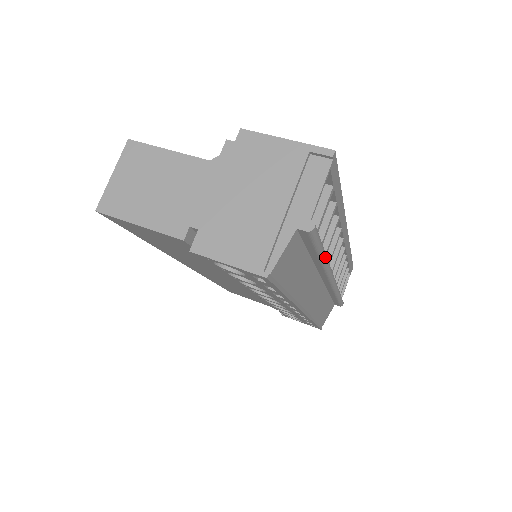
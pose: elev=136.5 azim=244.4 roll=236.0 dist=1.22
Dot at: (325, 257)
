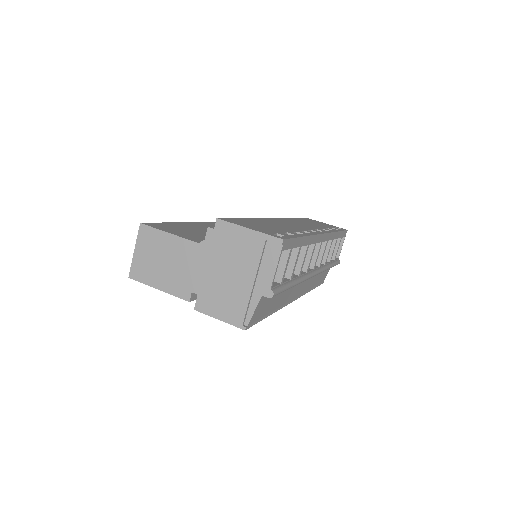
Dot at: (296, 284)
